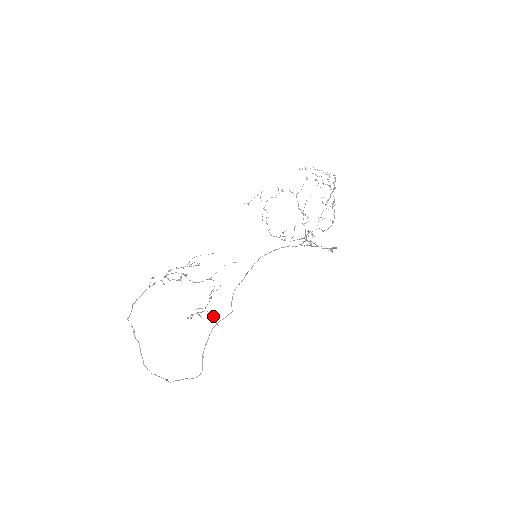
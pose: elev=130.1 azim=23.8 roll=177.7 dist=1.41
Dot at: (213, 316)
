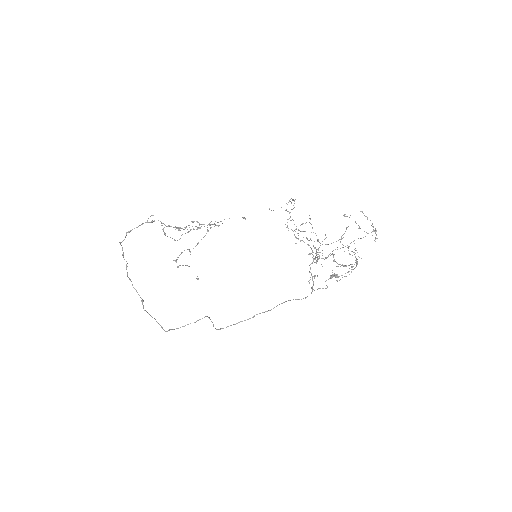
Dot at: occluded
